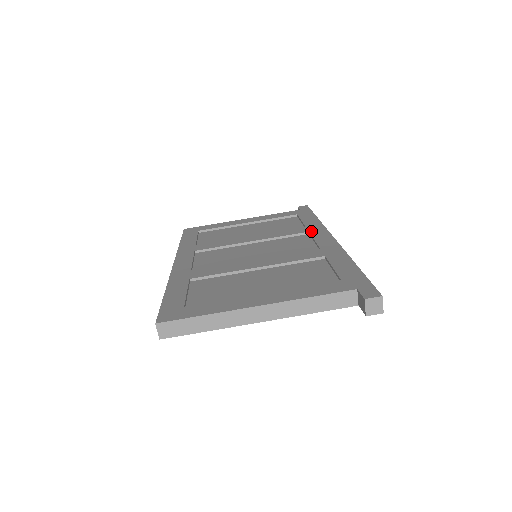
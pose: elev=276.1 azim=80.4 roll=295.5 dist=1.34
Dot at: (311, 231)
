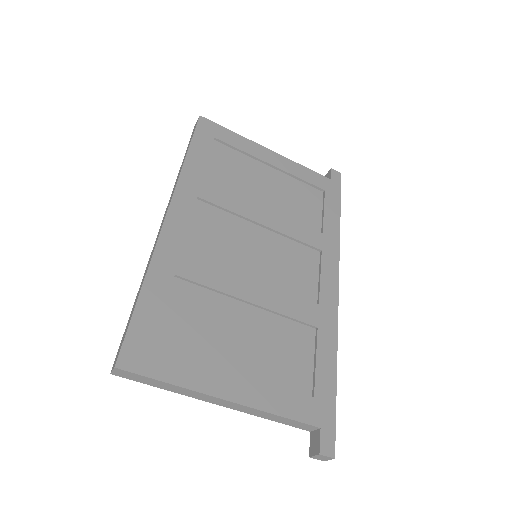
Dot at: (324, 252)
